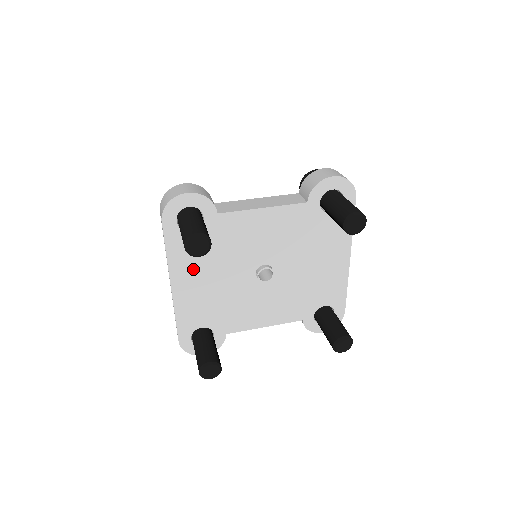
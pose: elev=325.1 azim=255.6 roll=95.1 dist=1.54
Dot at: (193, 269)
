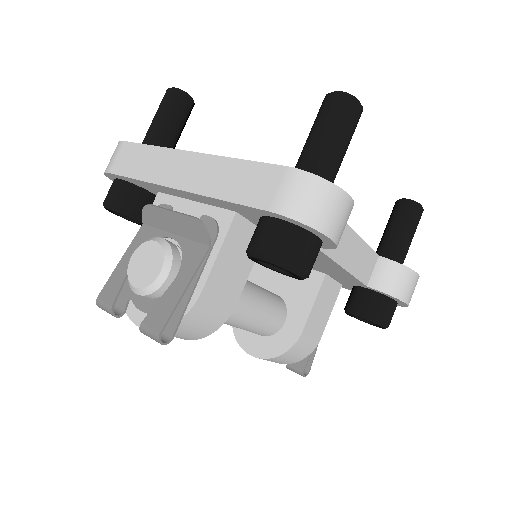
Dot at: occluded
